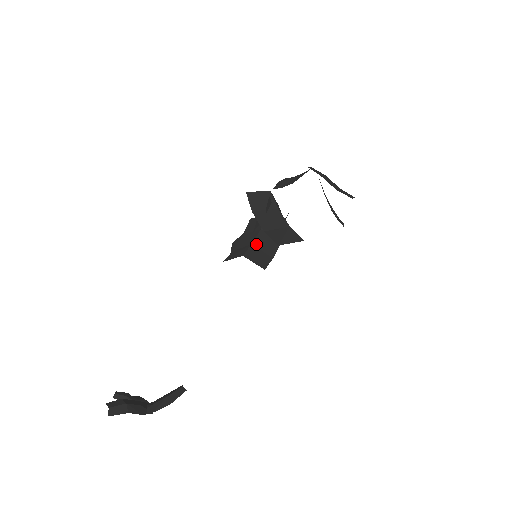
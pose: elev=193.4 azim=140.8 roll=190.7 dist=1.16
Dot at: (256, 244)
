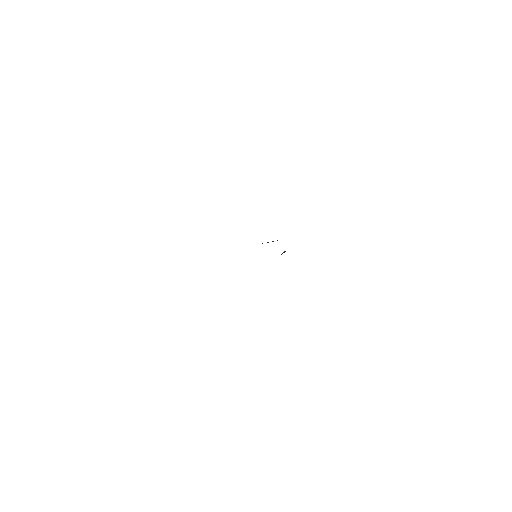
Dot at: occluded
